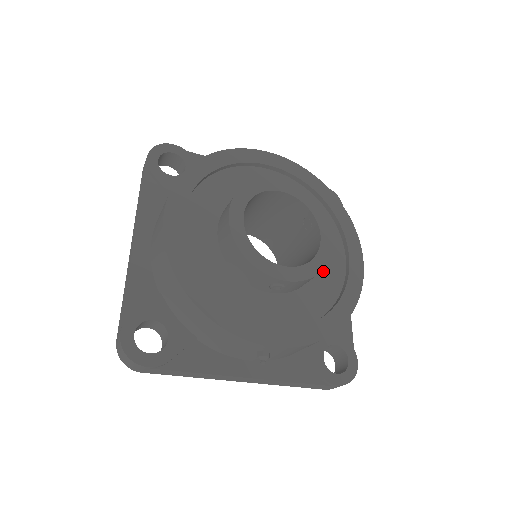
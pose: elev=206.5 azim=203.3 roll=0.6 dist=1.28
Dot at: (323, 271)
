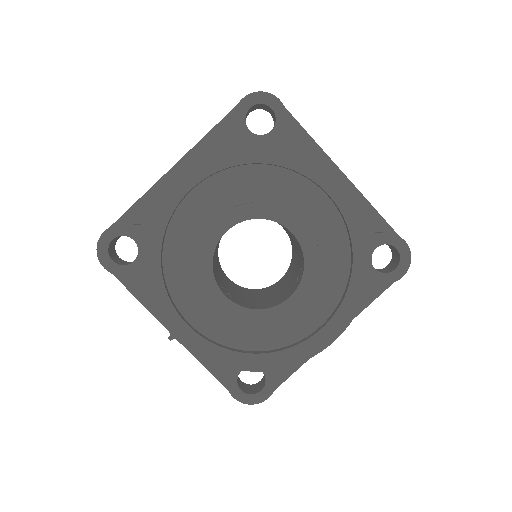
Dot at: (284, 319)
